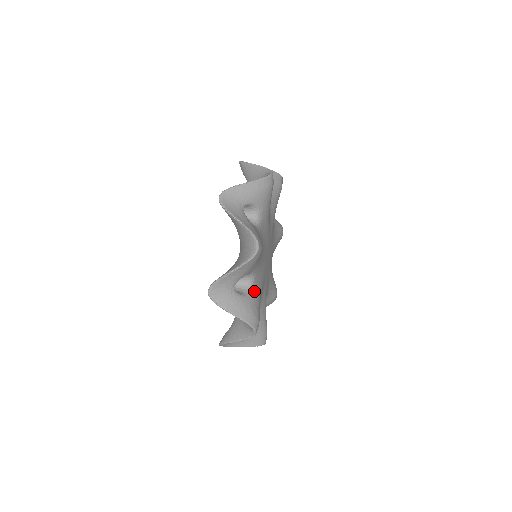
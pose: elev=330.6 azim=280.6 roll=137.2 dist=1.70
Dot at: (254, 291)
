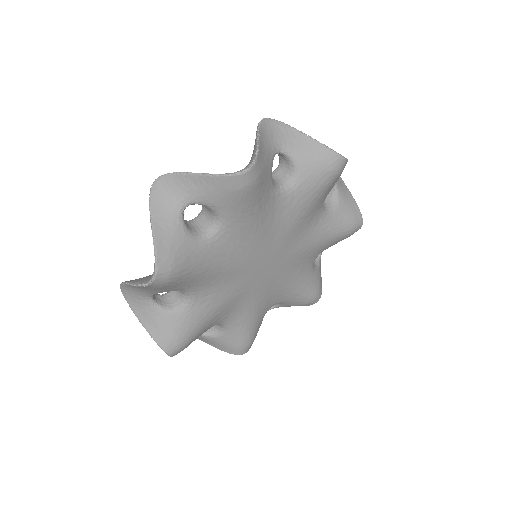
Dot at: (204, 245)
